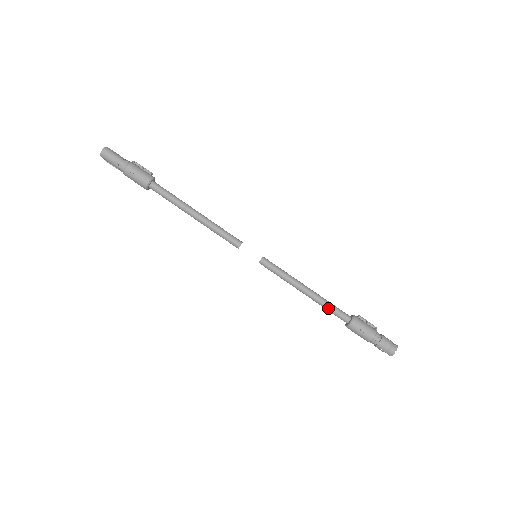
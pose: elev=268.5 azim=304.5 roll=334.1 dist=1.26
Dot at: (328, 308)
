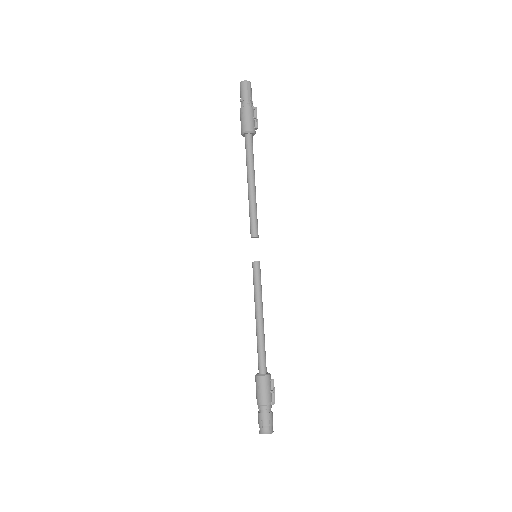
Dot at: (258, 347)
